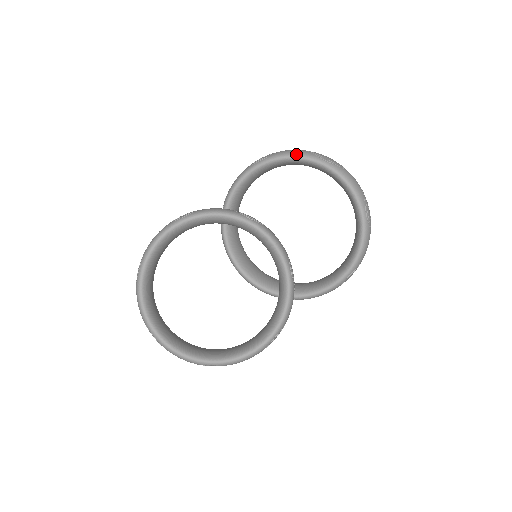
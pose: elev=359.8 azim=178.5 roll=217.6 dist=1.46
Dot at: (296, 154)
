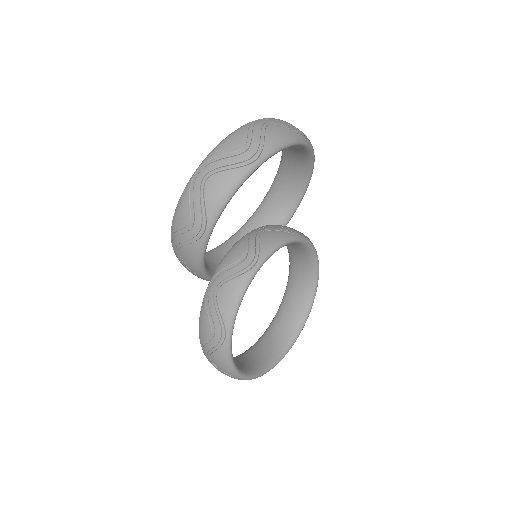
Dot at: (232, 191)
